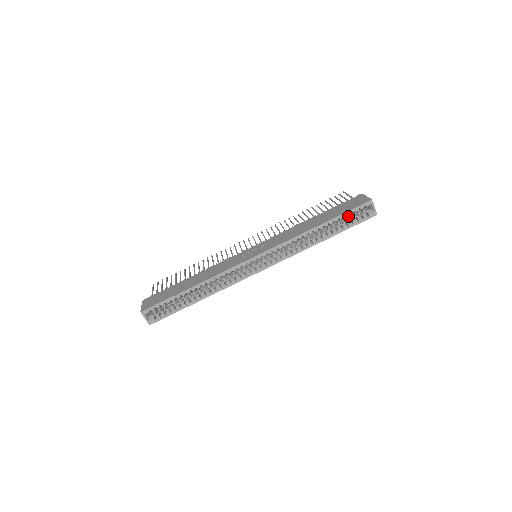
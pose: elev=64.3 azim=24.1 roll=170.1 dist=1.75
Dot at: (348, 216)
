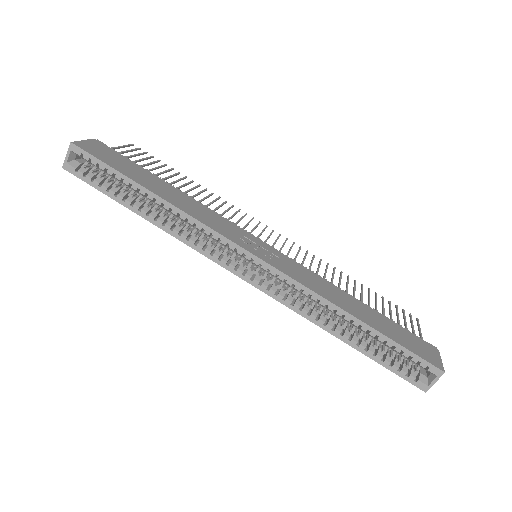
Dot at: occluded
